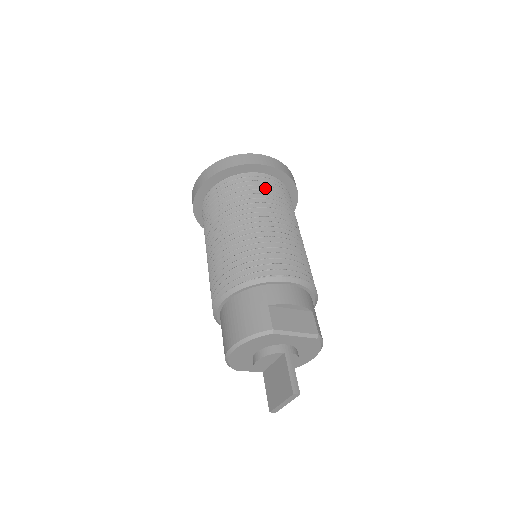
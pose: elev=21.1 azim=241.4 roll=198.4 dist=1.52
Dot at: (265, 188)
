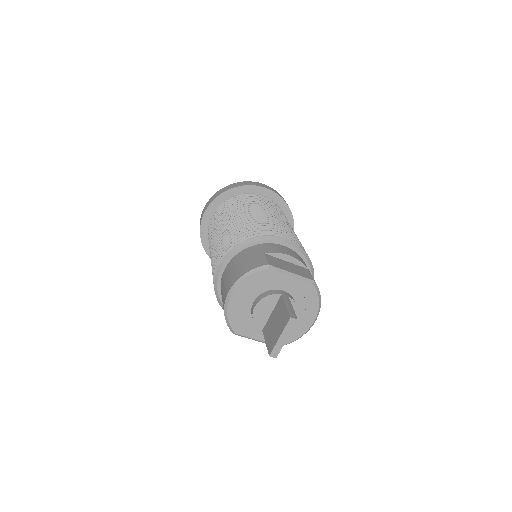
Dot at: (263, 202)
